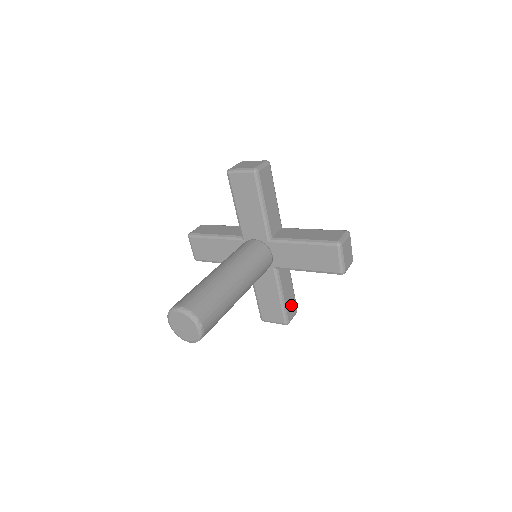
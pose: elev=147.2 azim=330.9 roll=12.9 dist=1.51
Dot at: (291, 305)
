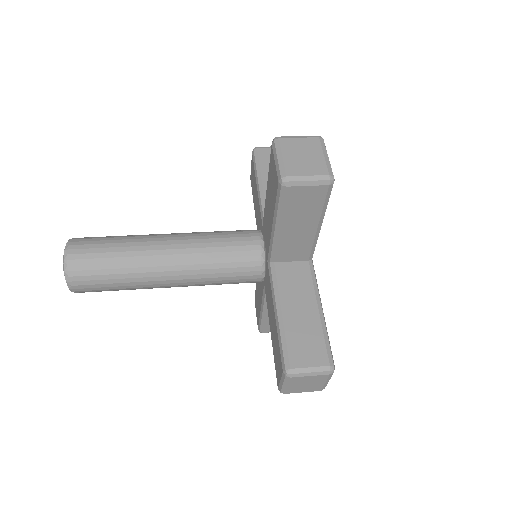
Dot at: occluded
